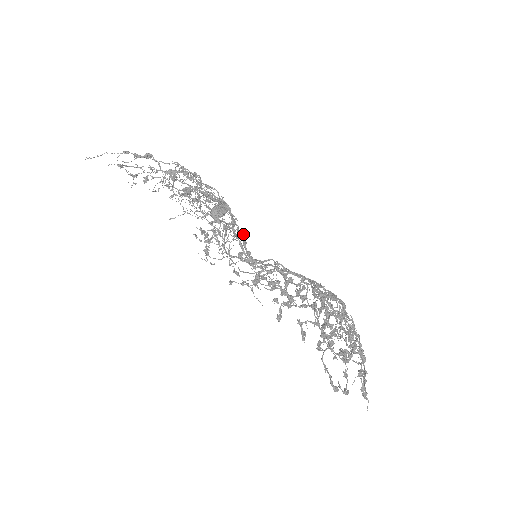
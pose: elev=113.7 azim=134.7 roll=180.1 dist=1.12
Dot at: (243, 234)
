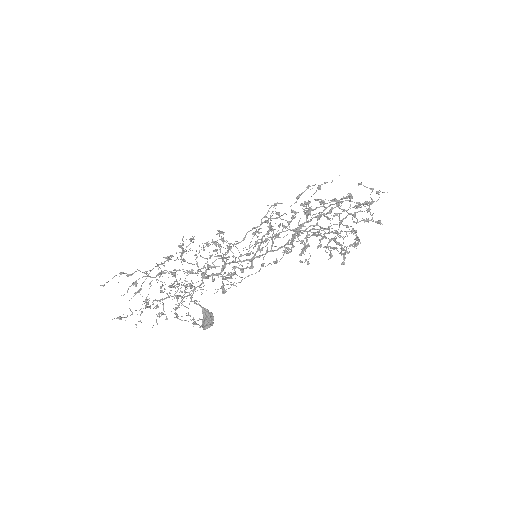
Dot at: occluded
